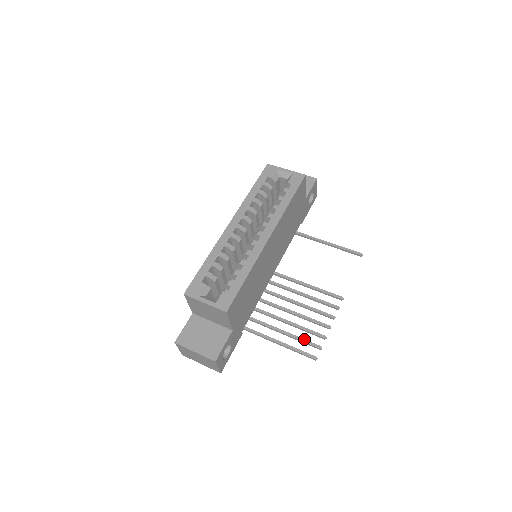
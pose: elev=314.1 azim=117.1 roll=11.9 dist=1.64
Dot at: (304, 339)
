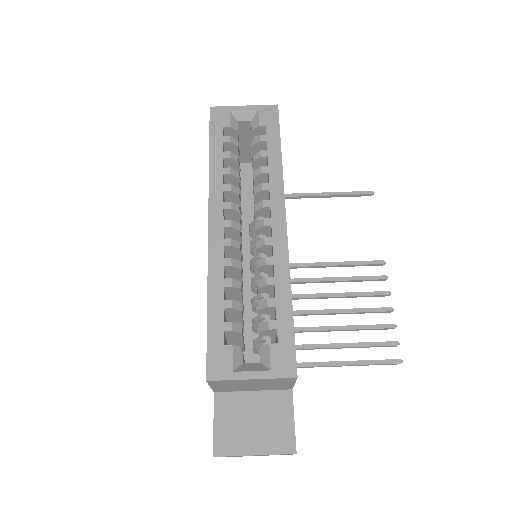
Dot at: (370, 342)
